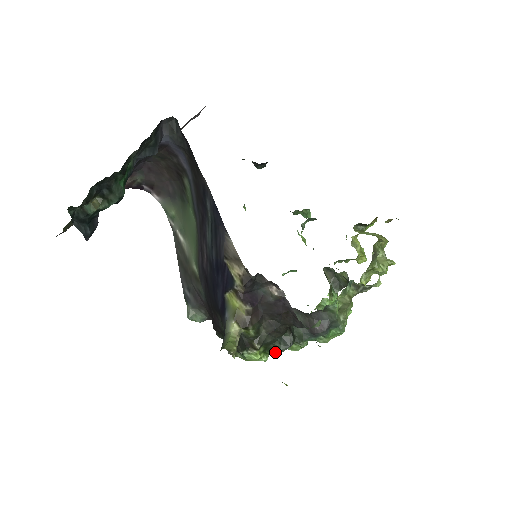
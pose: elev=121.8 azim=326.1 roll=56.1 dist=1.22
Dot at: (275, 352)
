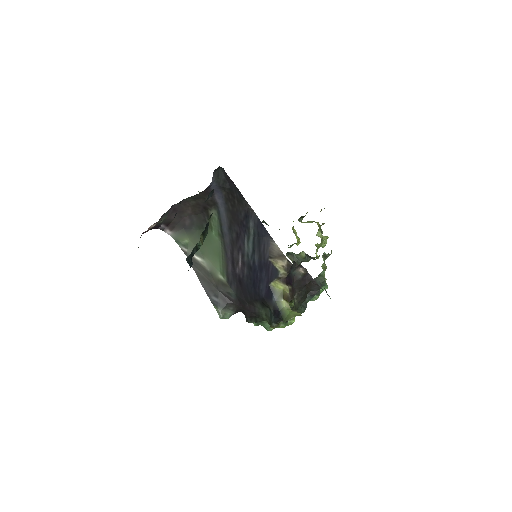
Dot at: occluded
